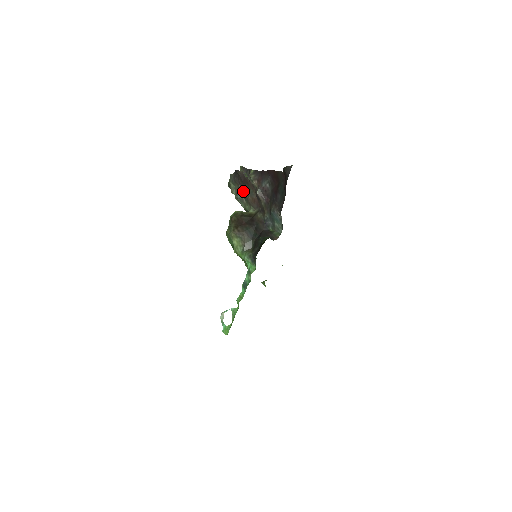
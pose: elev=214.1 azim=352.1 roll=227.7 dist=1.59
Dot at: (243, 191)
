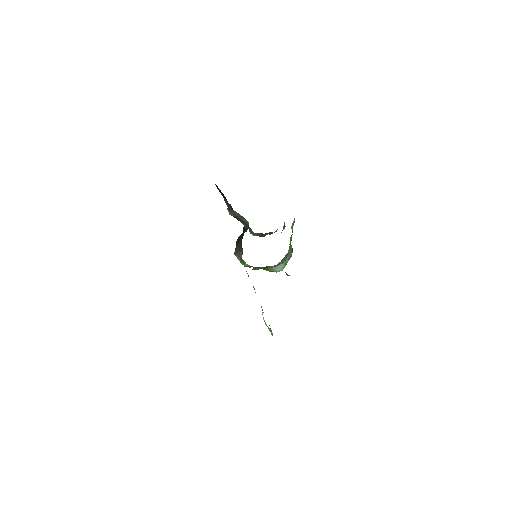
Dot at: occluded
